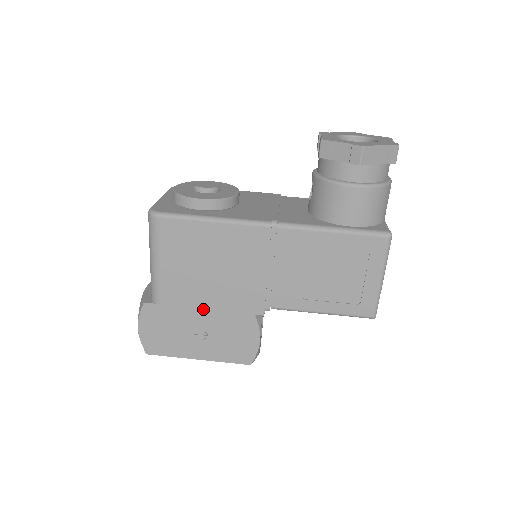
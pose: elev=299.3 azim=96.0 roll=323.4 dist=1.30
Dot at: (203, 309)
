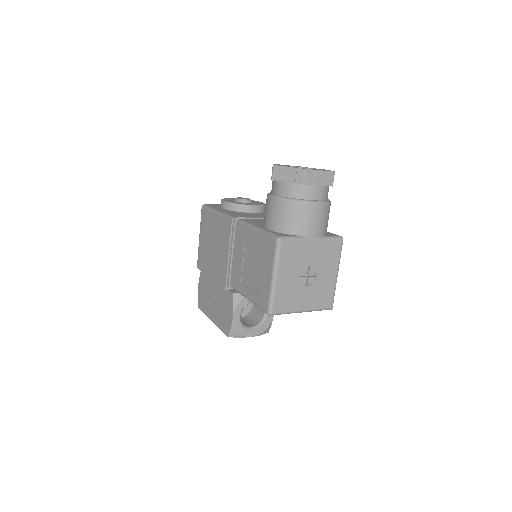
Dot at: (208, 276)
